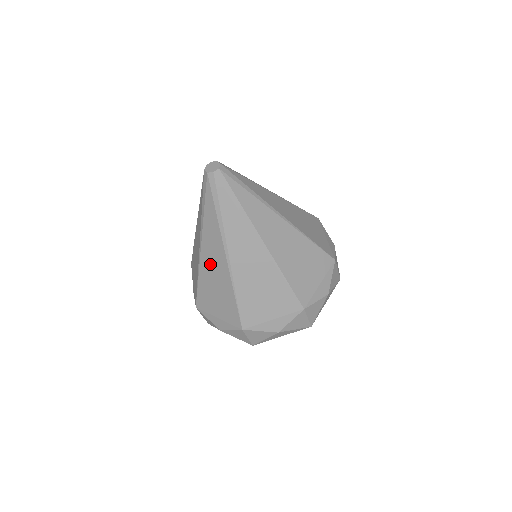
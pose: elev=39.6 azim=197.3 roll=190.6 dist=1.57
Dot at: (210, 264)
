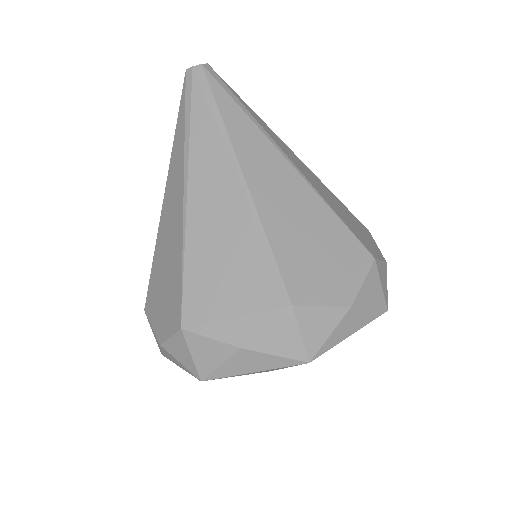
Dot at: (167, 218)
